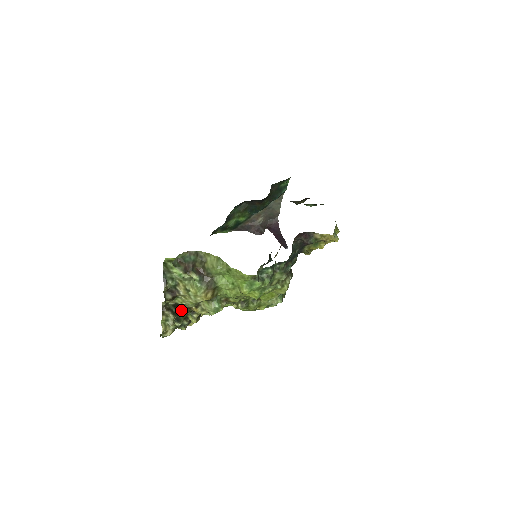
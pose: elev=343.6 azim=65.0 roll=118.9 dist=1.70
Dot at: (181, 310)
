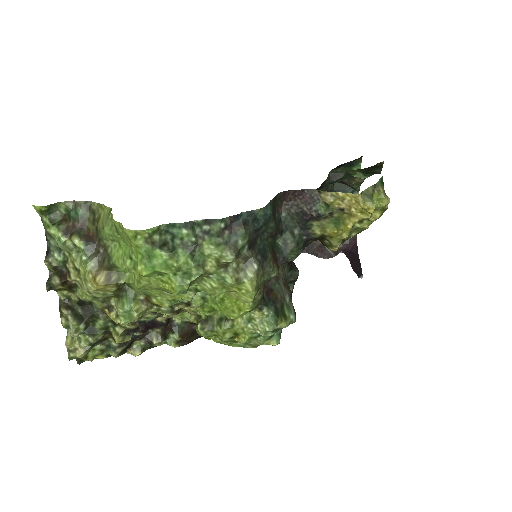
Dot at: (91, 314)
